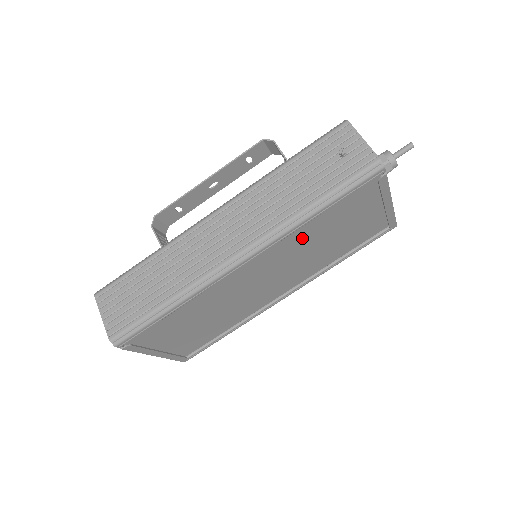
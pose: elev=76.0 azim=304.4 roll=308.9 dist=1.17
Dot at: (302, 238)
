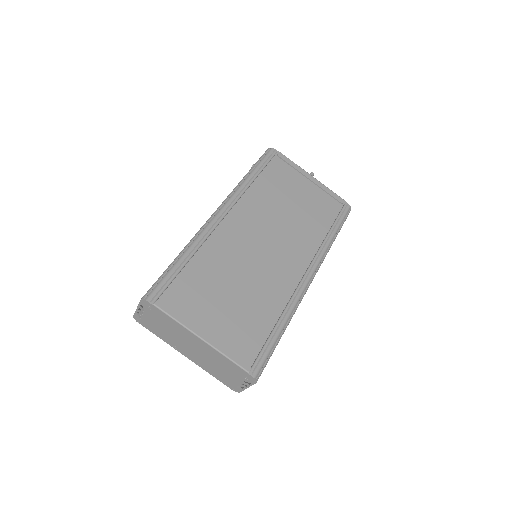
Dot at: (261, 202)
